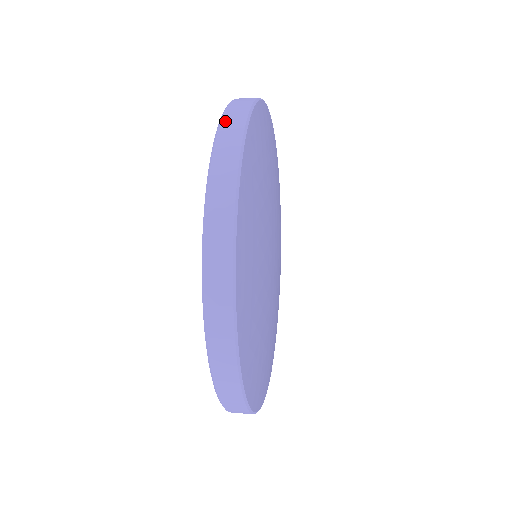
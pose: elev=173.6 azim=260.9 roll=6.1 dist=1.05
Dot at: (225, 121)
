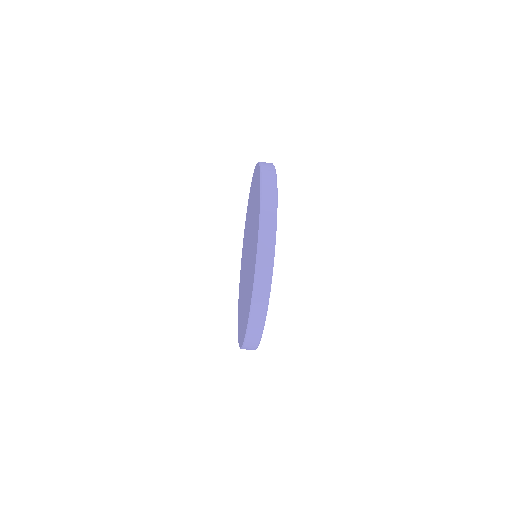
Dot at: occluded
